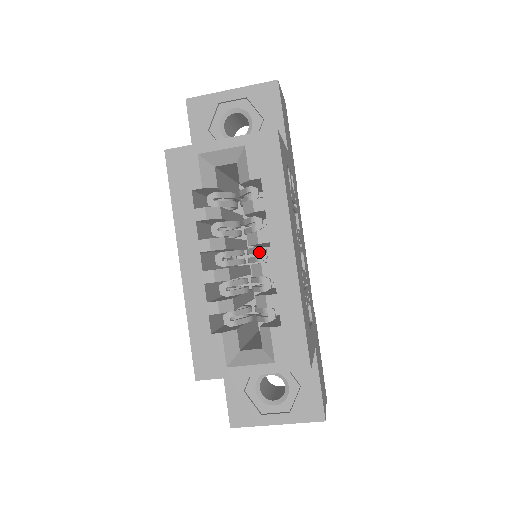
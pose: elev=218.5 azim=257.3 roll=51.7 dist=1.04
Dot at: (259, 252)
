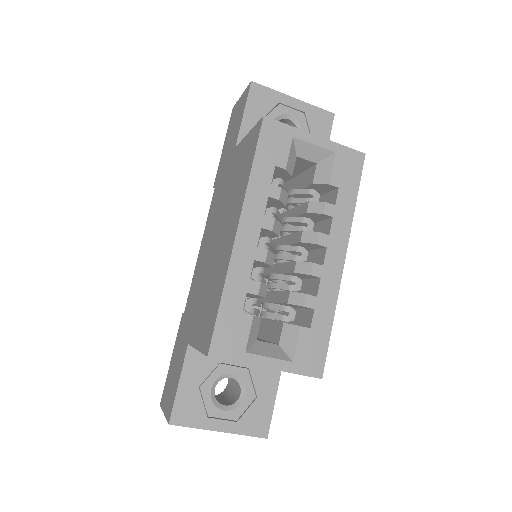
Dot at: (301, 252)
